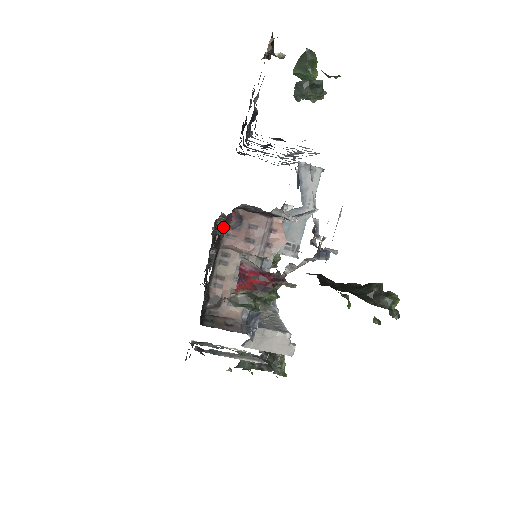
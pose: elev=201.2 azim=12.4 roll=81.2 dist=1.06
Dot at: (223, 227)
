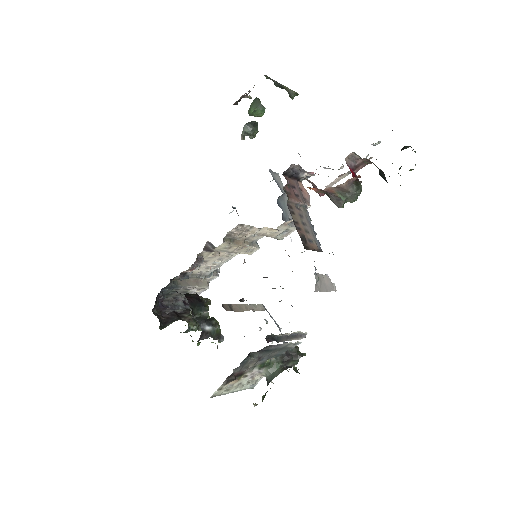
Dot at: occluded
